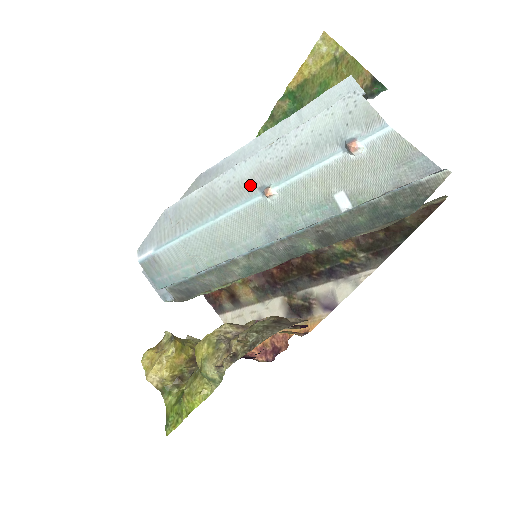
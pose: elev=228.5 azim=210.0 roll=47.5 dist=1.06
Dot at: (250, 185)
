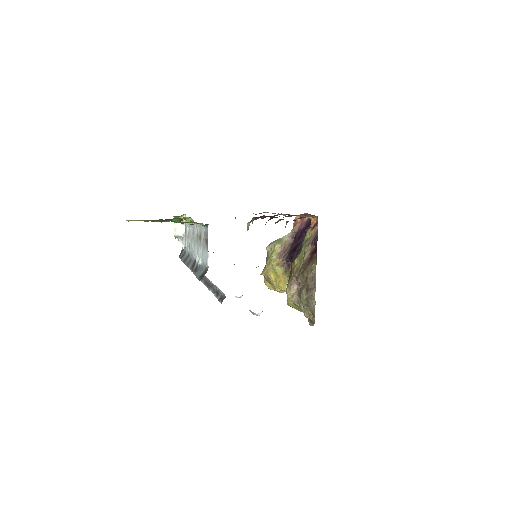
Dot at: occluded
